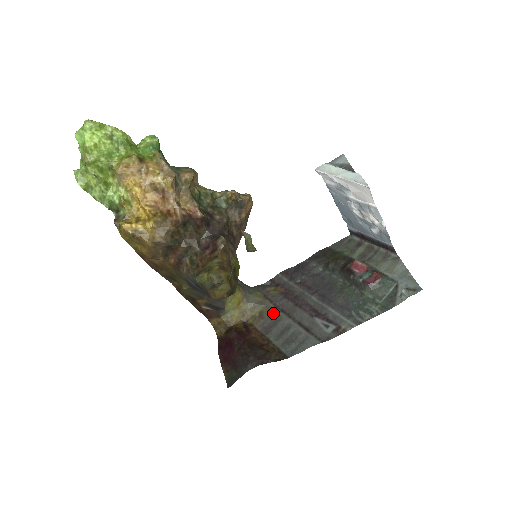
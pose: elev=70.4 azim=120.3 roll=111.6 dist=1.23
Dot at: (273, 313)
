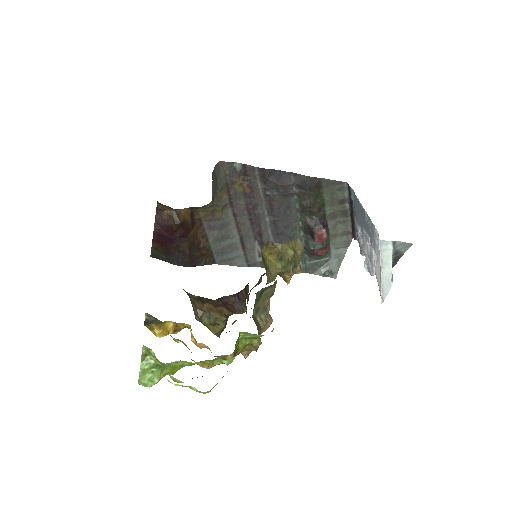
Dot at: (225, 215)
